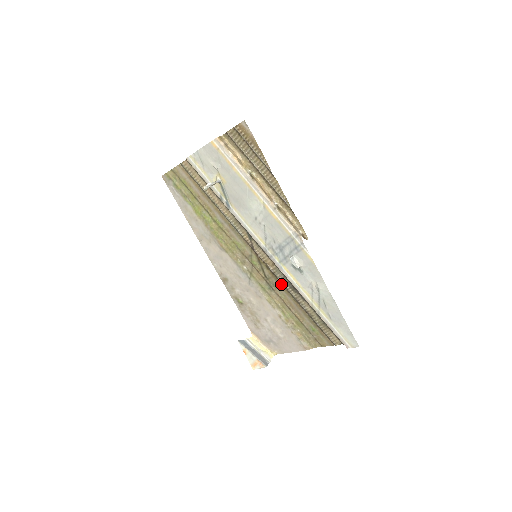
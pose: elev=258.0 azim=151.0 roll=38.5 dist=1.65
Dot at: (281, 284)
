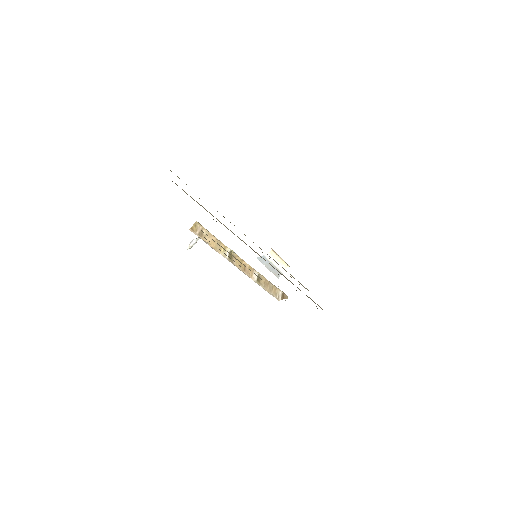
Dot at: occluded
